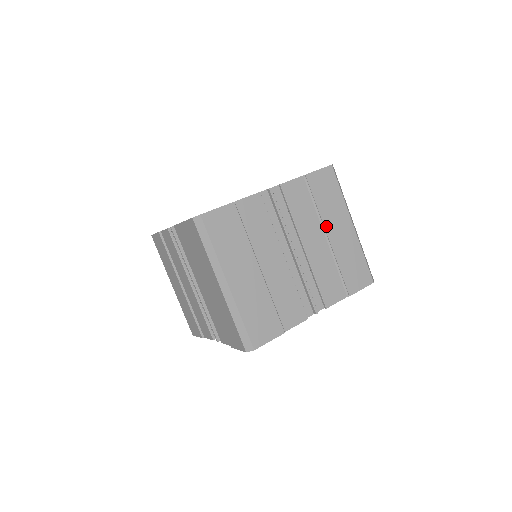
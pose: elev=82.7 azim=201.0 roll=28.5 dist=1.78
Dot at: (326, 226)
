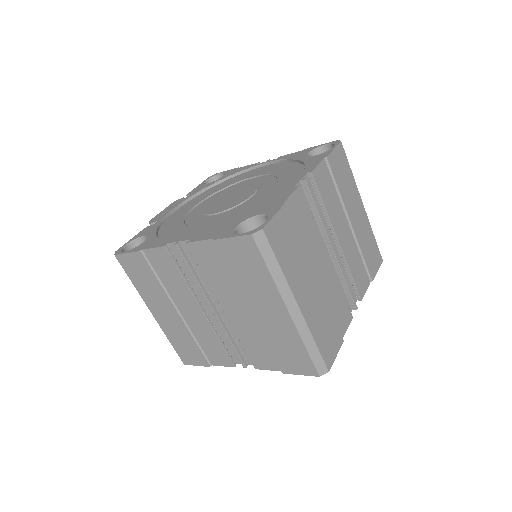
Dot at: (349, 212)
